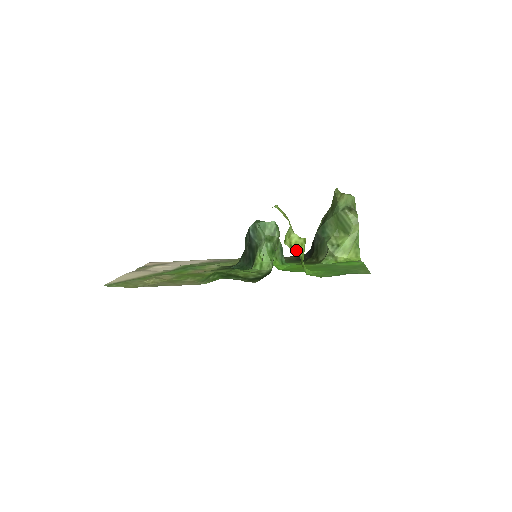
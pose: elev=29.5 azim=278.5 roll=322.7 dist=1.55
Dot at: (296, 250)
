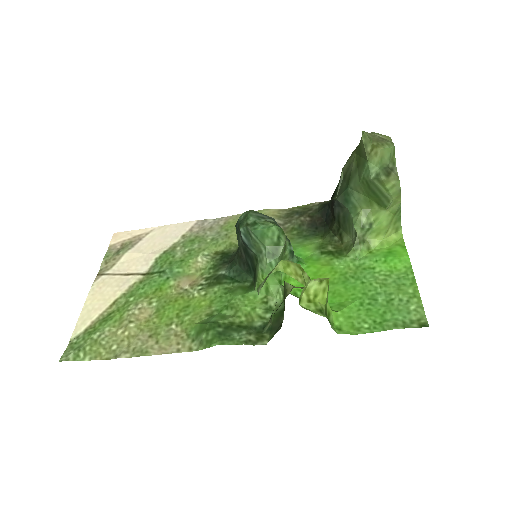
Dot at: (317, 303)
